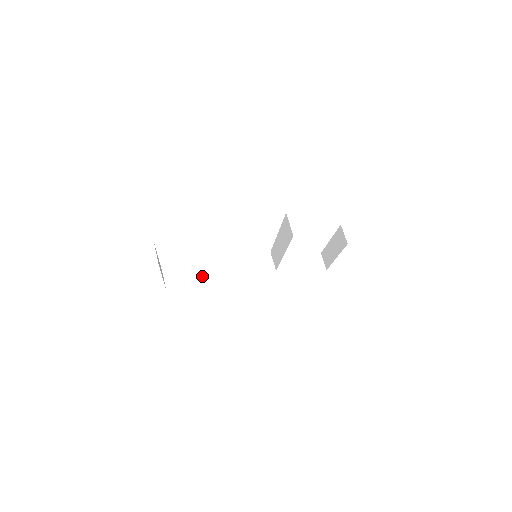
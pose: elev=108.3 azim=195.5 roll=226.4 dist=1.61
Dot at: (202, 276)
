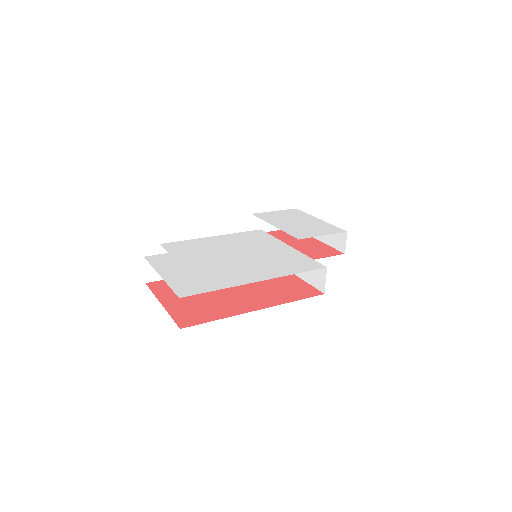
Dot at: occluded
